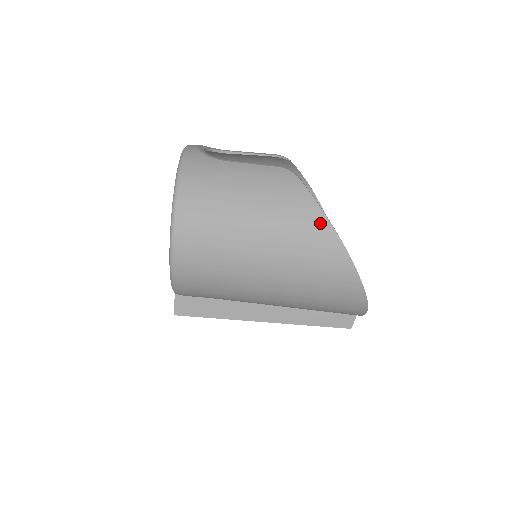
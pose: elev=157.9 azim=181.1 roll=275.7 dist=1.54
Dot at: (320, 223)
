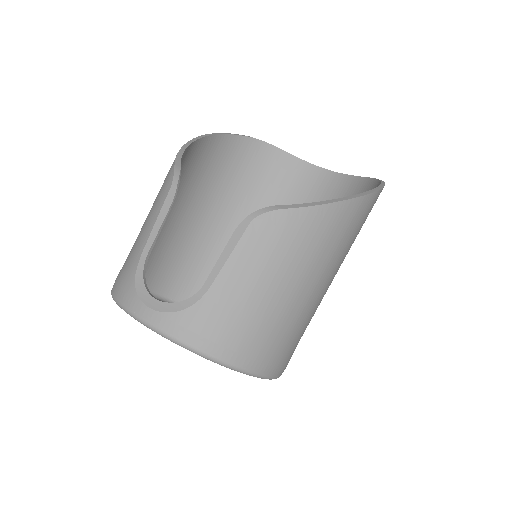
Dot at: (338, 213)
